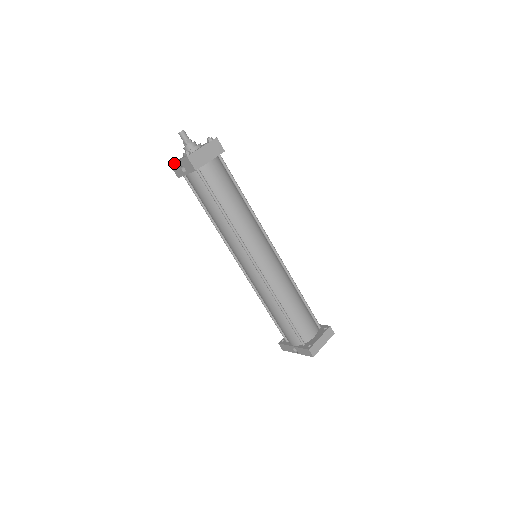
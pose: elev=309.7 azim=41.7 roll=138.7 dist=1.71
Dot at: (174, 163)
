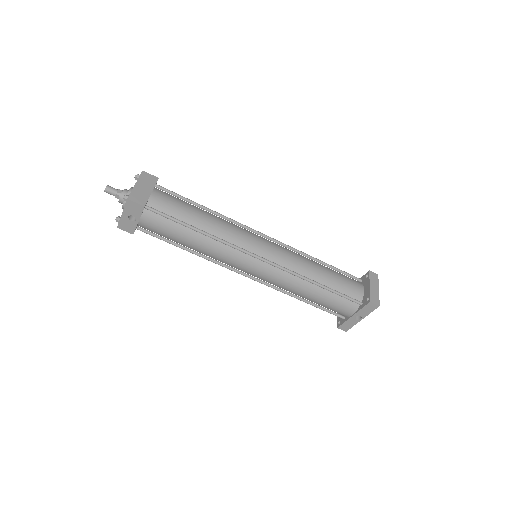
Dot at: (119, 221)
